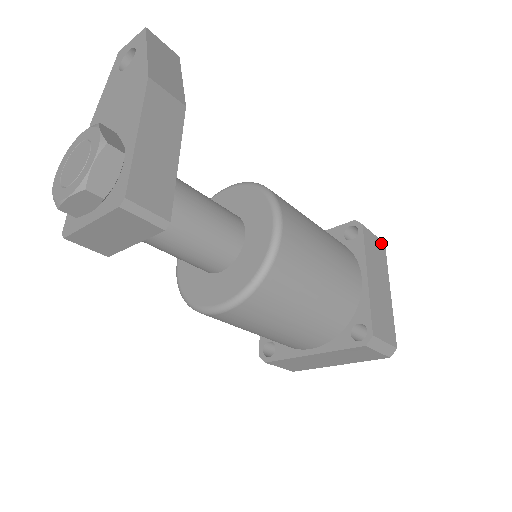
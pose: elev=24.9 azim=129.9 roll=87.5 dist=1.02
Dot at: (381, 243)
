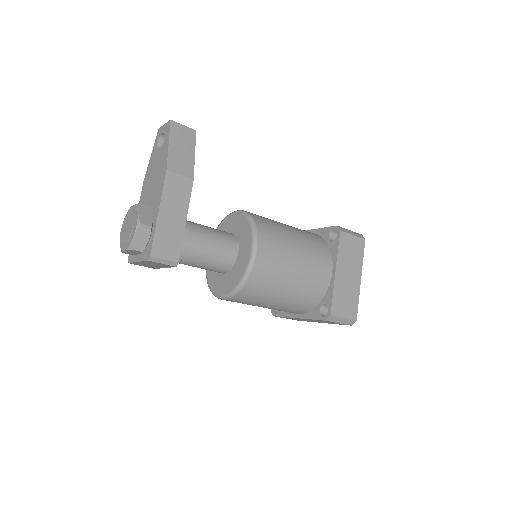
Dot at: (360, 240)
